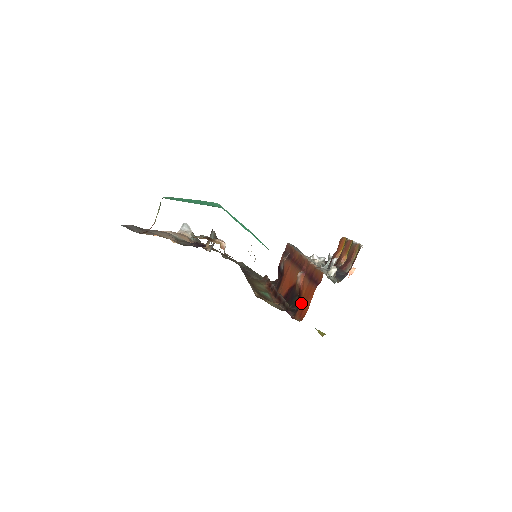
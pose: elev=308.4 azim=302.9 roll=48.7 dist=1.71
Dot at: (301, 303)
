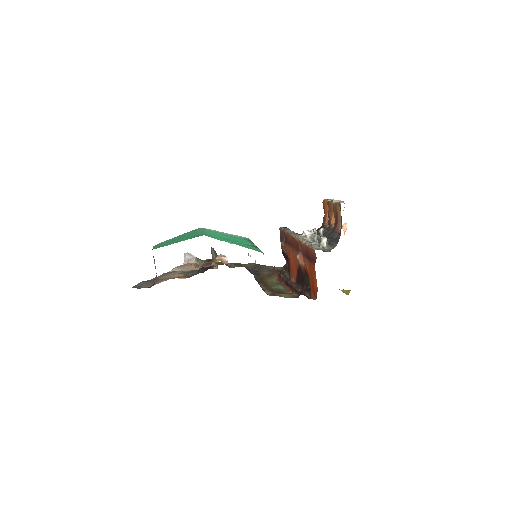
Dot at: (310, 282)
